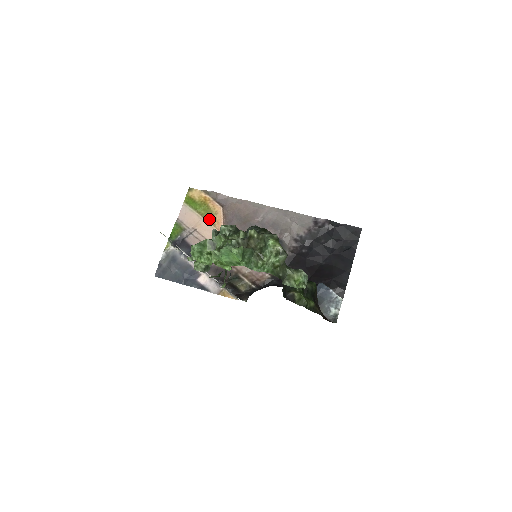
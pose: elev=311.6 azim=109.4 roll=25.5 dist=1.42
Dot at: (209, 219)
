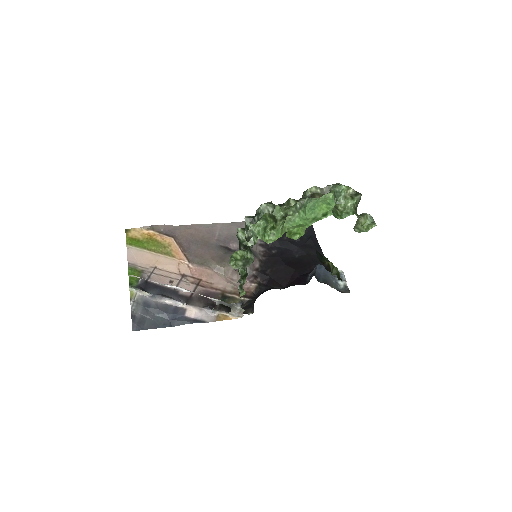
Dot at: (165, 252)
